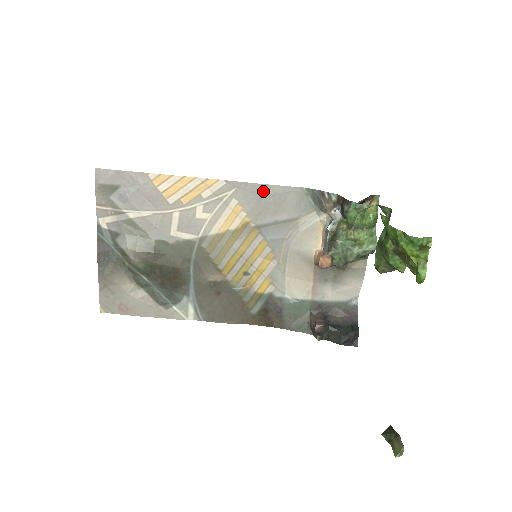
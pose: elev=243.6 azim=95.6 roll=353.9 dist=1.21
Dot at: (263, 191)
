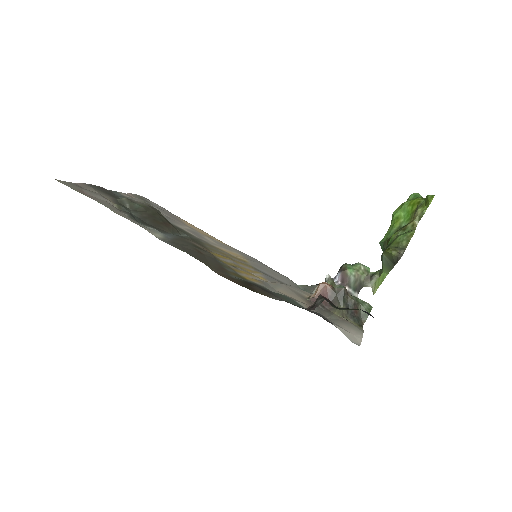
Dot at: (264, 265)
